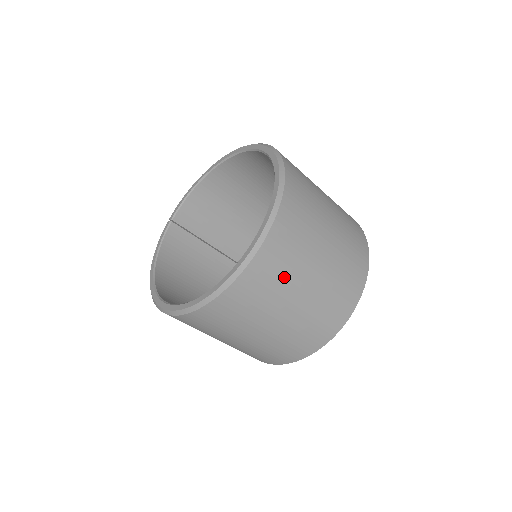
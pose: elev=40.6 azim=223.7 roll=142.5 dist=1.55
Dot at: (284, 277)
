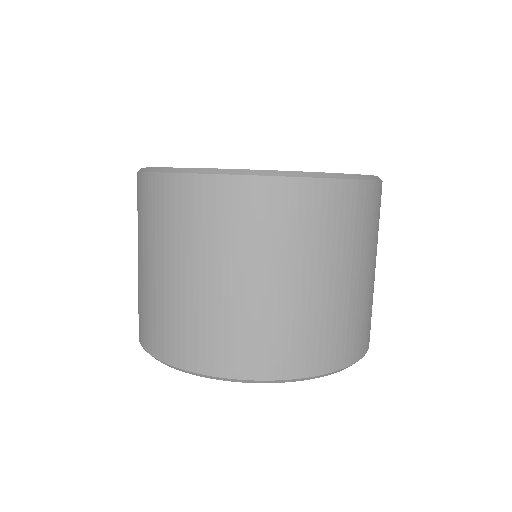
Dot at: (319, 237)
